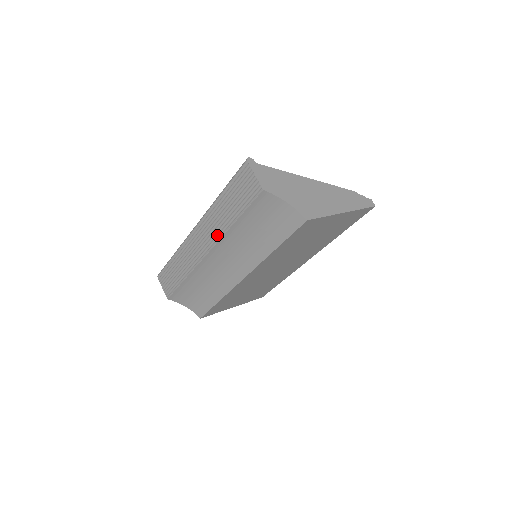
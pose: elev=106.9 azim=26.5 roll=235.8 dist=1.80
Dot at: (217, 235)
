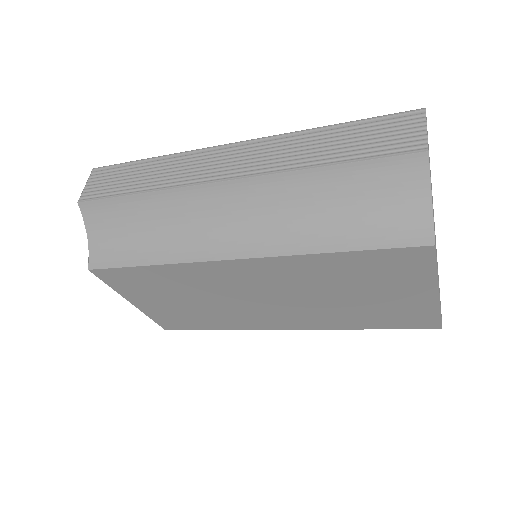
Dot at: (272, 167)
